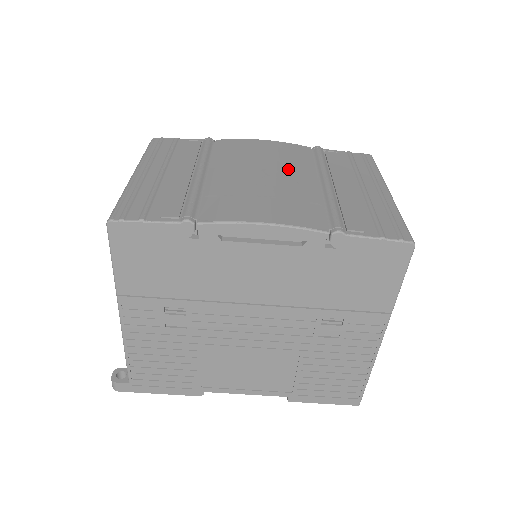
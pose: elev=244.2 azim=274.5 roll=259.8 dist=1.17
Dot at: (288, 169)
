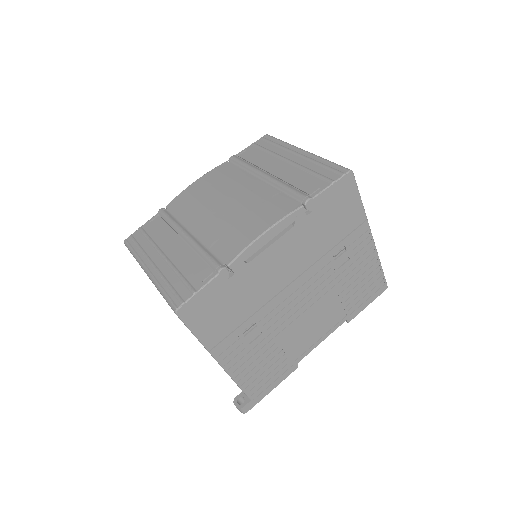
Dot at: (234, 187)
